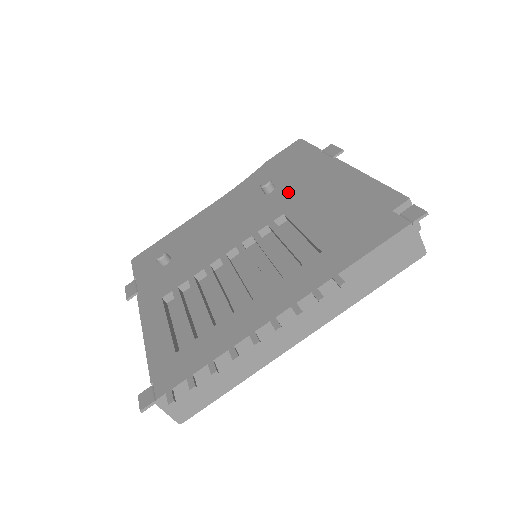
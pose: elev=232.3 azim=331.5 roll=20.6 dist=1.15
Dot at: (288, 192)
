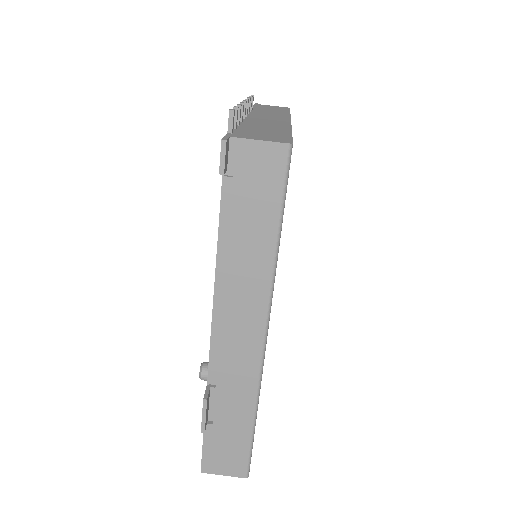
Dot at: occluded
